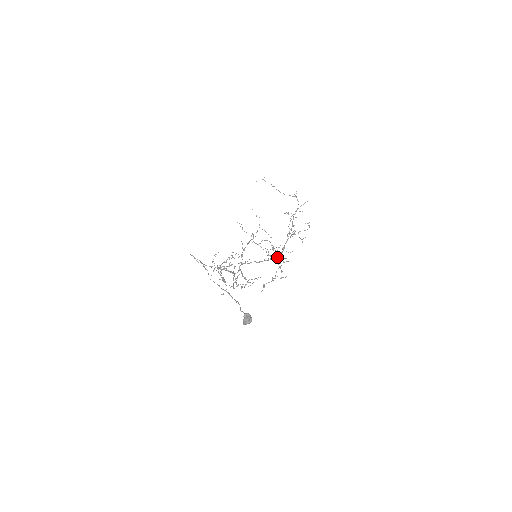
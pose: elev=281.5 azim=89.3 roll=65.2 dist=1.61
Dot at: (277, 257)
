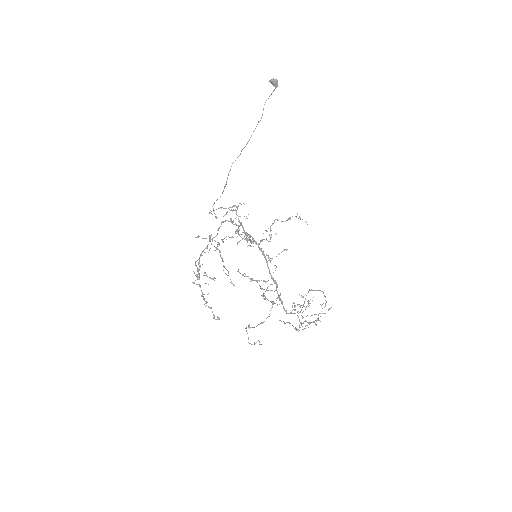
Dot at: (273, 279)
